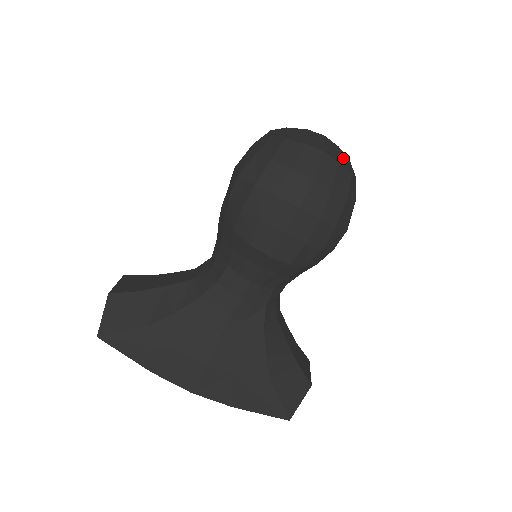
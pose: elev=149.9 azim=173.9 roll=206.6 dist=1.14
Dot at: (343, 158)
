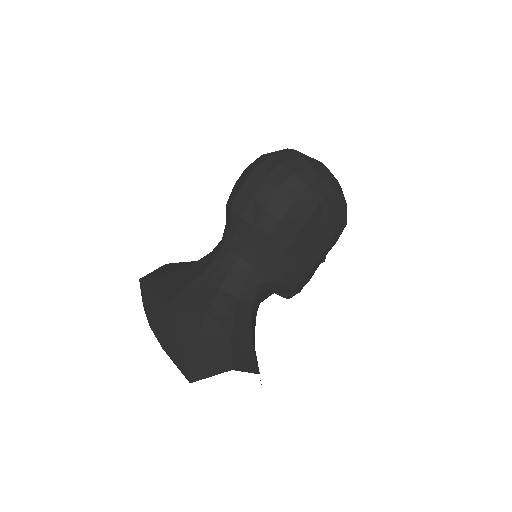
Dot at: (319, 166)
